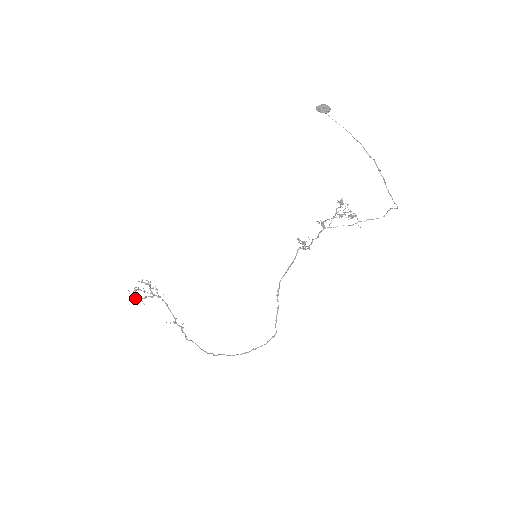
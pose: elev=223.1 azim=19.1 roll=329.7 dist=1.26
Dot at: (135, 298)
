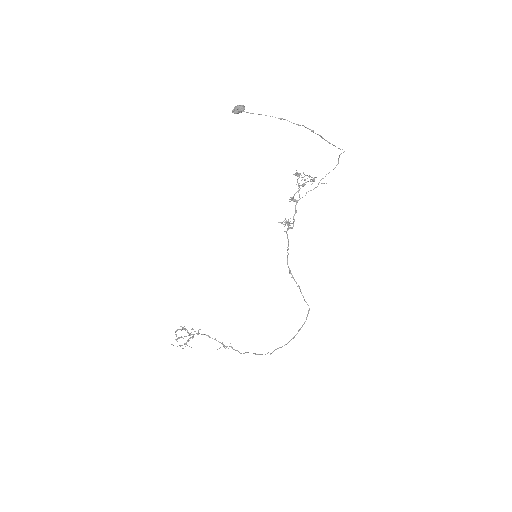
Dot at: occluded
